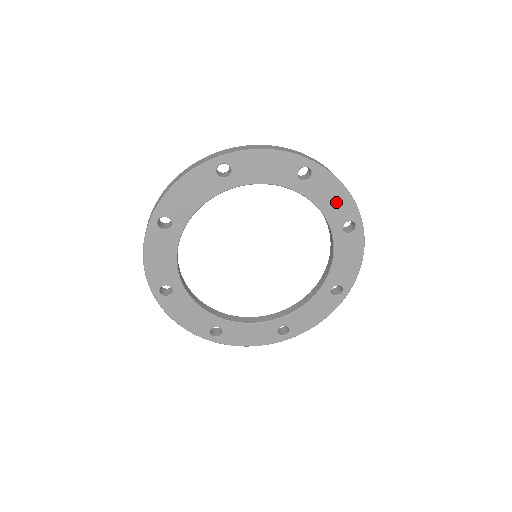
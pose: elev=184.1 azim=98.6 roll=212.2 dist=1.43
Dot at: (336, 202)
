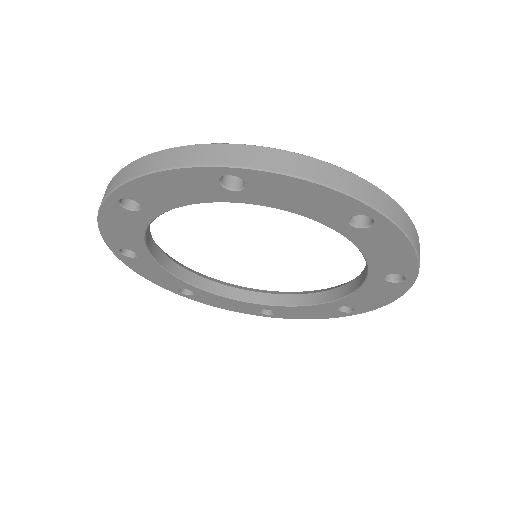
Dot at: (312, 201)
